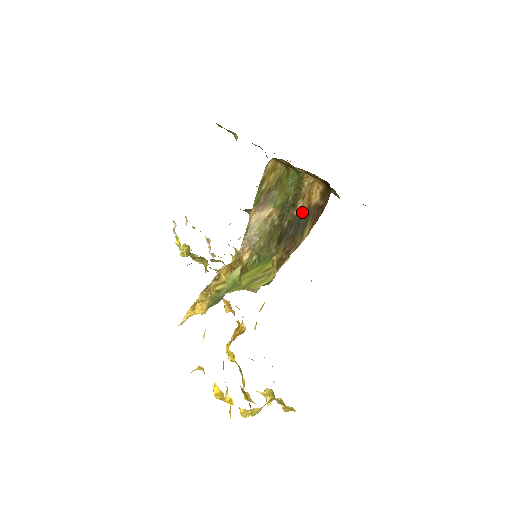
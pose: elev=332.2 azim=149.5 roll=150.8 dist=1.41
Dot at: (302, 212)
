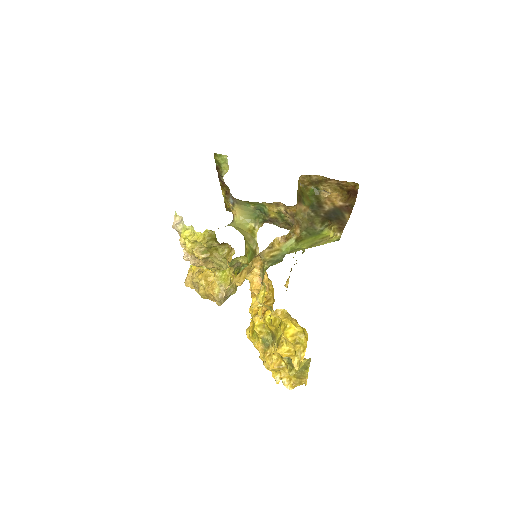
Dot at: (332, 209)
